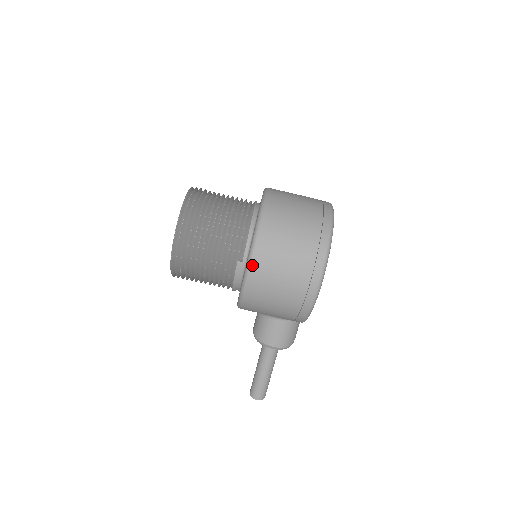
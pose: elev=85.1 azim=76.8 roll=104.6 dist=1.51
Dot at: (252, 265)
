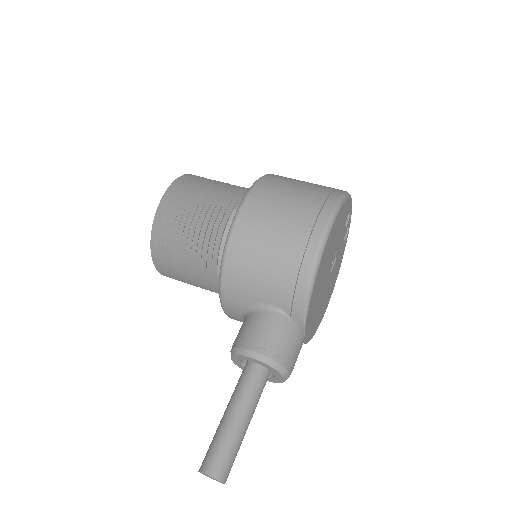
Dot at: (250, 194)
